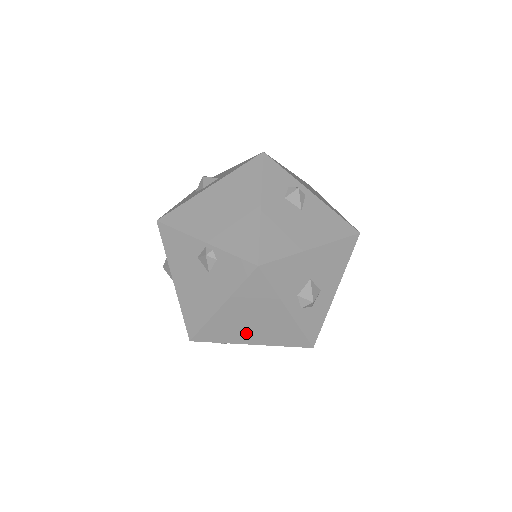
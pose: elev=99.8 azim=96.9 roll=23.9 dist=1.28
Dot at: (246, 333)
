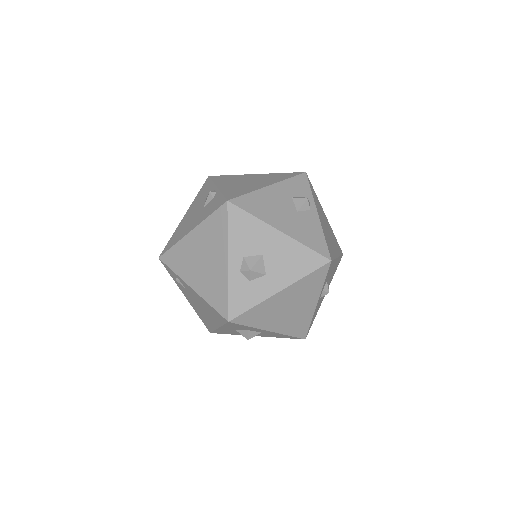
Dot at: (193, 271)
